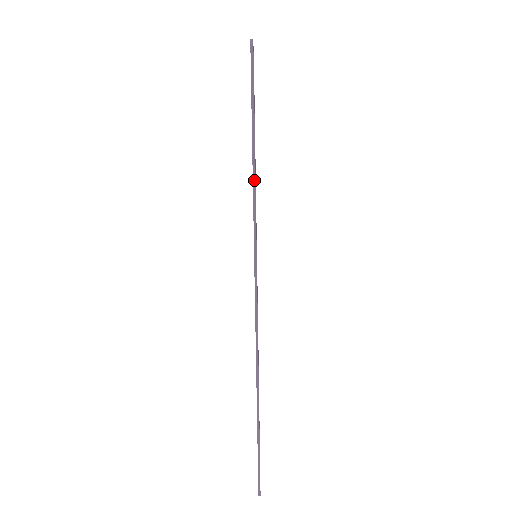
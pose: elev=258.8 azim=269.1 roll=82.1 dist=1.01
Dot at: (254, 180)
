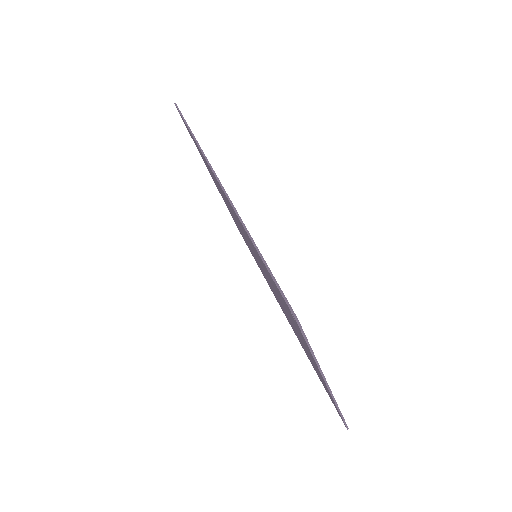
Dot at: (192, 133)
